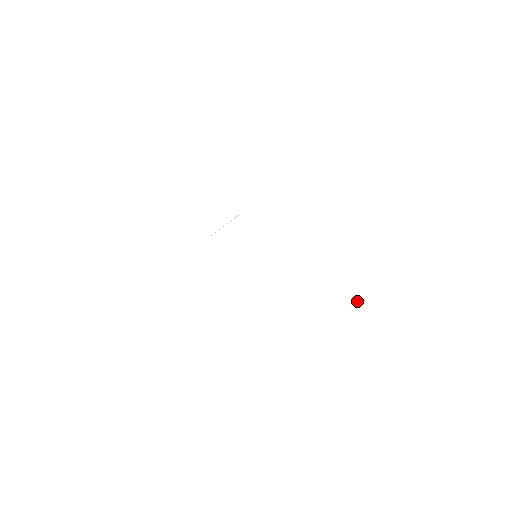
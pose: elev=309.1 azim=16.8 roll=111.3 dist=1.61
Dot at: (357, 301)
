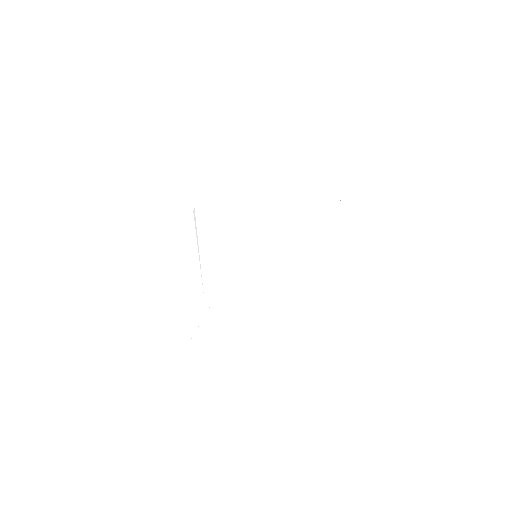
Dot at: occluded
